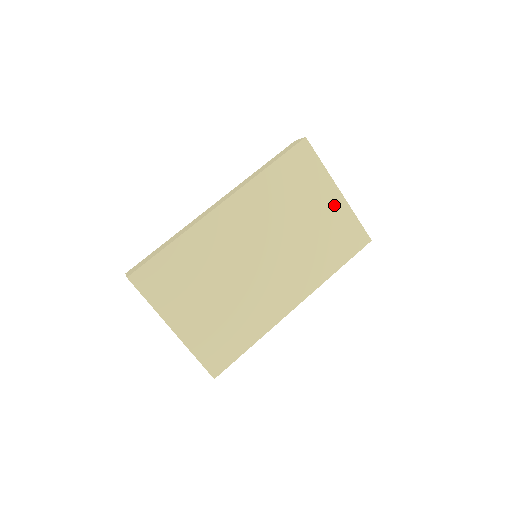
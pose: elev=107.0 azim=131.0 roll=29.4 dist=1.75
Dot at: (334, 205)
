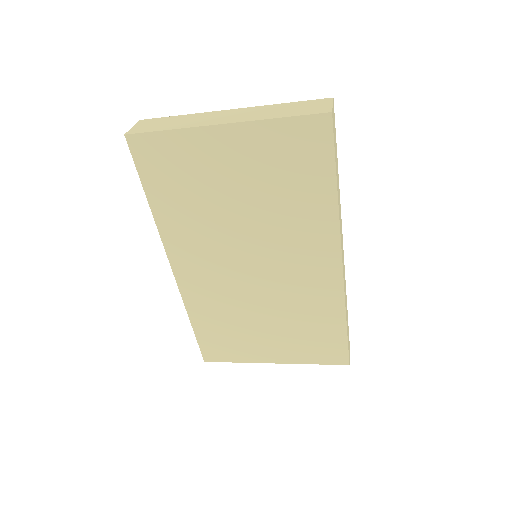
Dot at: (239, 145)
